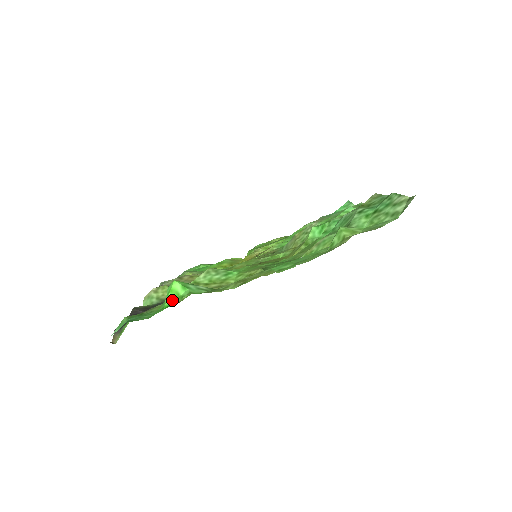
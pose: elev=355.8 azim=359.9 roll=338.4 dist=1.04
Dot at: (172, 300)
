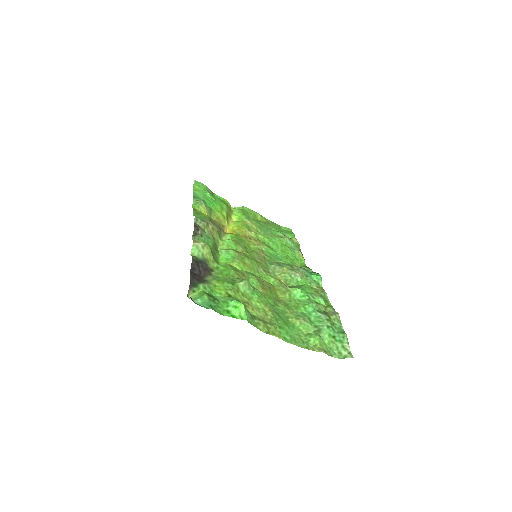
Dot at: (236, 314)
